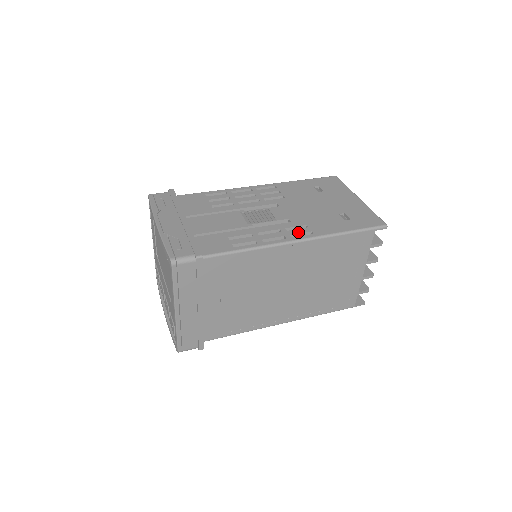
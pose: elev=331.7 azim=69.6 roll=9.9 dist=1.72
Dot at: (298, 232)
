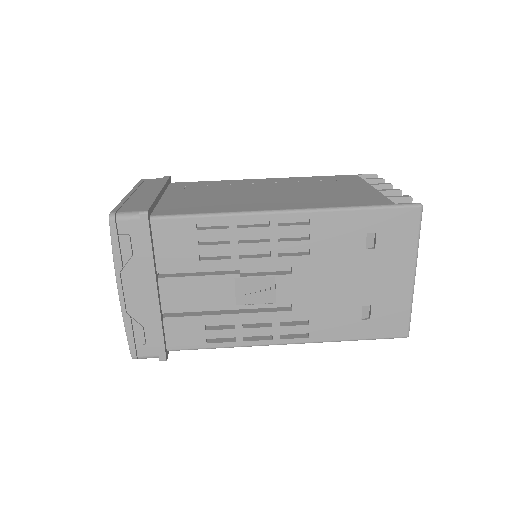
Dot at: (292, 332)
